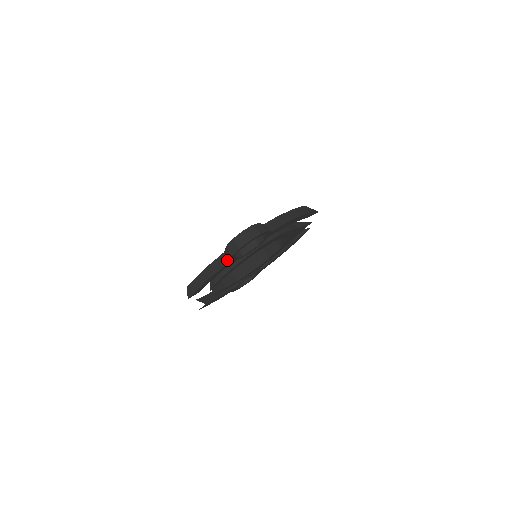
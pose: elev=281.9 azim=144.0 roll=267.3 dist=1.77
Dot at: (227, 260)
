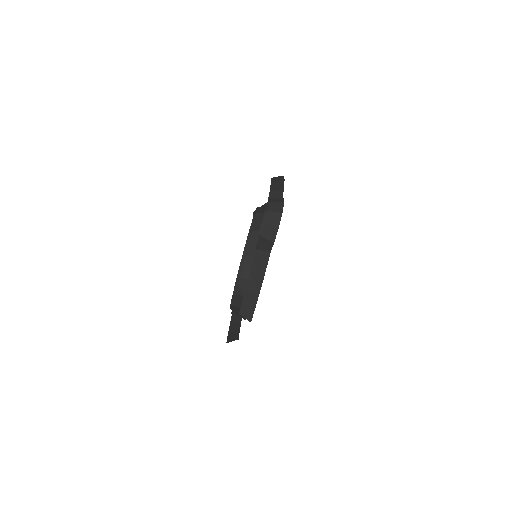
Dot at: (267, 252)
